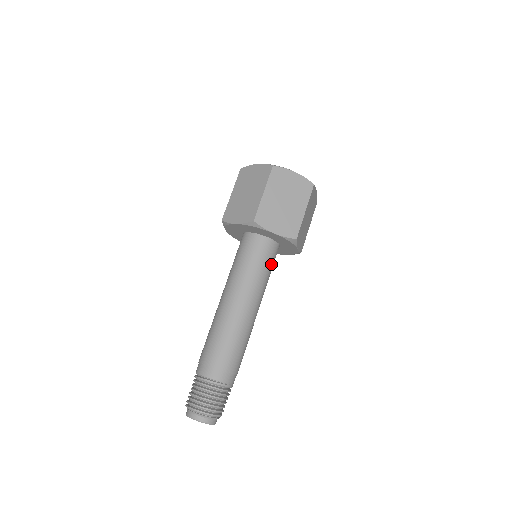
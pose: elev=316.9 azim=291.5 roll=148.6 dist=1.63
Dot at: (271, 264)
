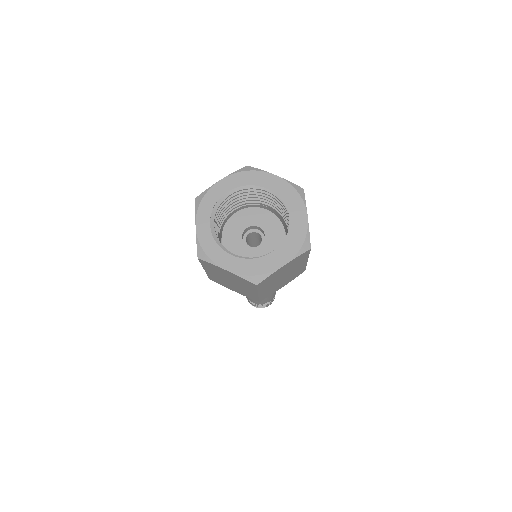
Dot at: occluded
